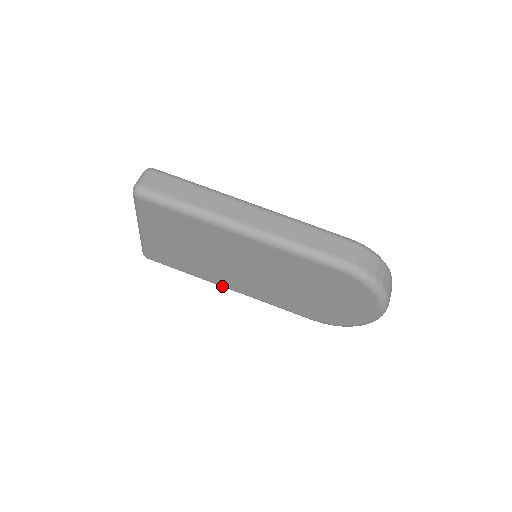
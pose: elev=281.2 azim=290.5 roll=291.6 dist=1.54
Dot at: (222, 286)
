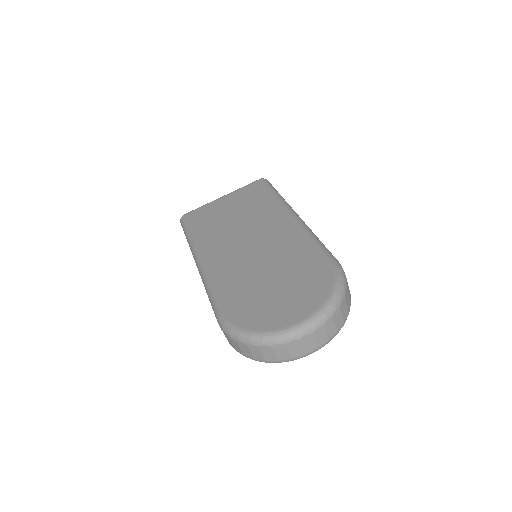
Dot at: (197, 253)
